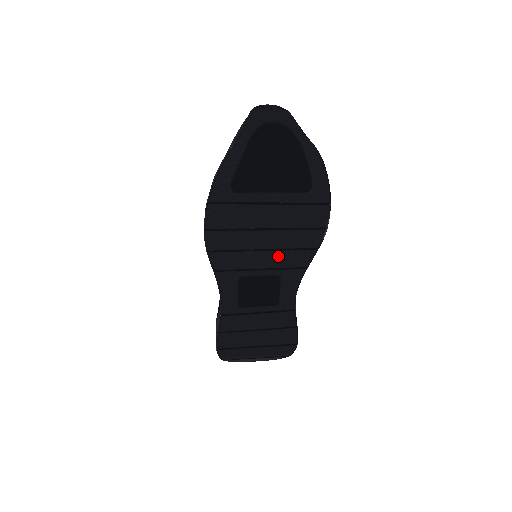
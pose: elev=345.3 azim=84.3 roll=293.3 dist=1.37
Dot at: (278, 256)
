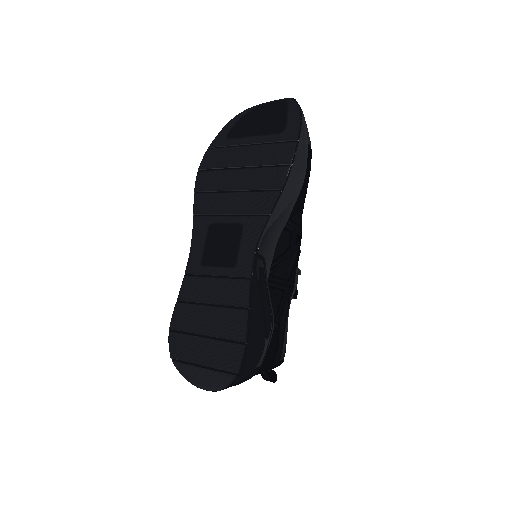
Dot at: (245, 199)
